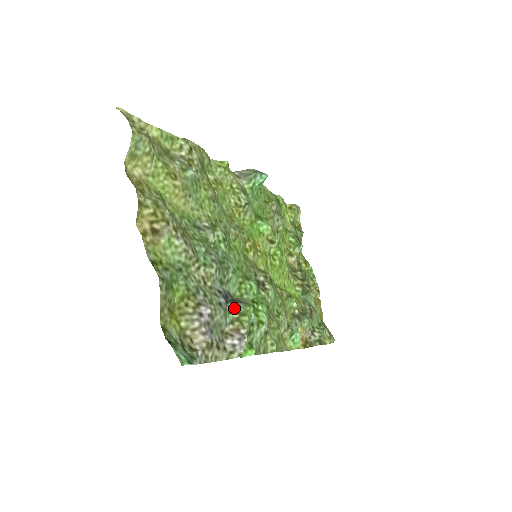
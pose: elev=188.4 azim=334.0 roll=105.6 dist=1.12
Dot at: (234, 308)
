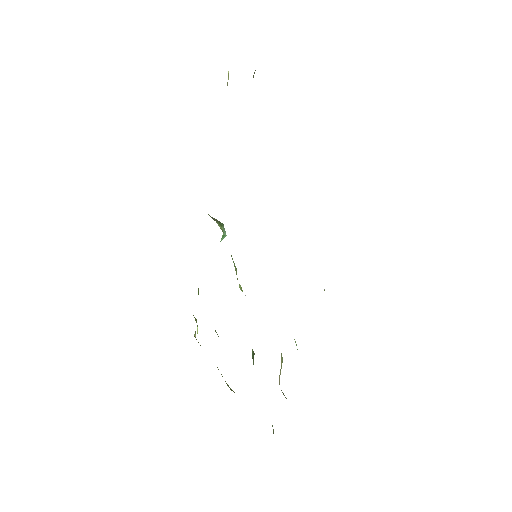
Dot at: occluded
